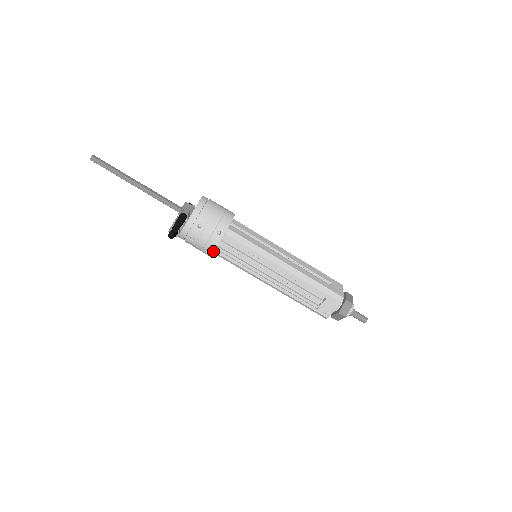
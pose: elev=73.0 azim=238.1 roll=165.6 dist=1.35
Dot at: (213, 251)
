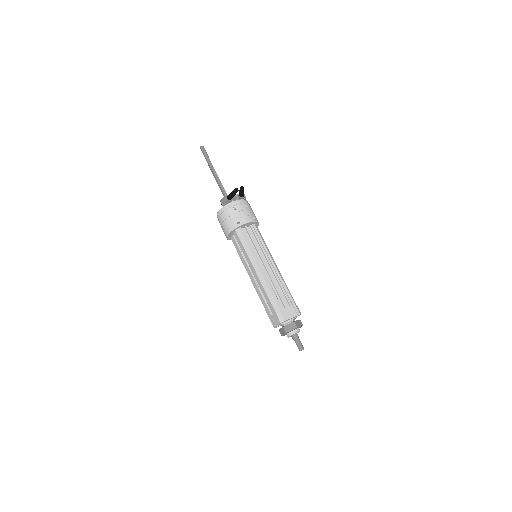
Dot at: (243, 224)
